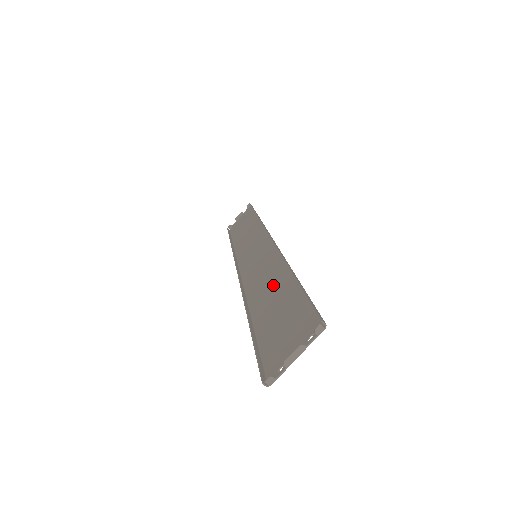
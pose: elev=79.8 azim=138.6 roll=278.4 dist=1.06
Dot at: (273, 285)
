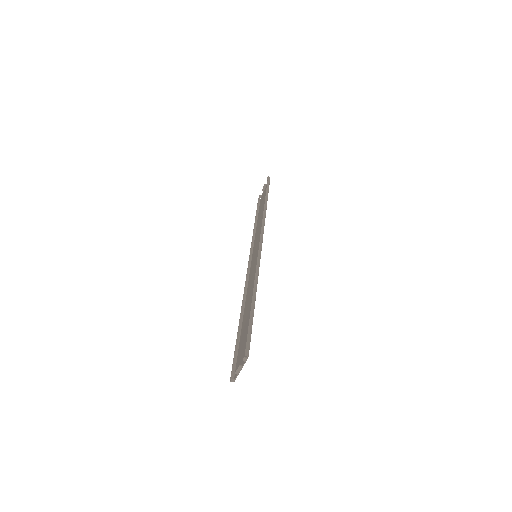
Dot at: (251, 299)
